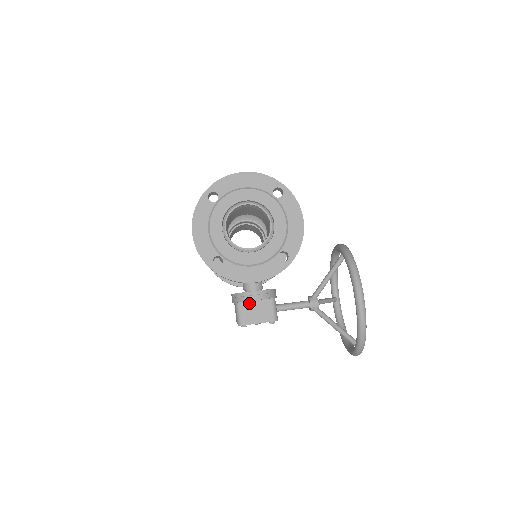
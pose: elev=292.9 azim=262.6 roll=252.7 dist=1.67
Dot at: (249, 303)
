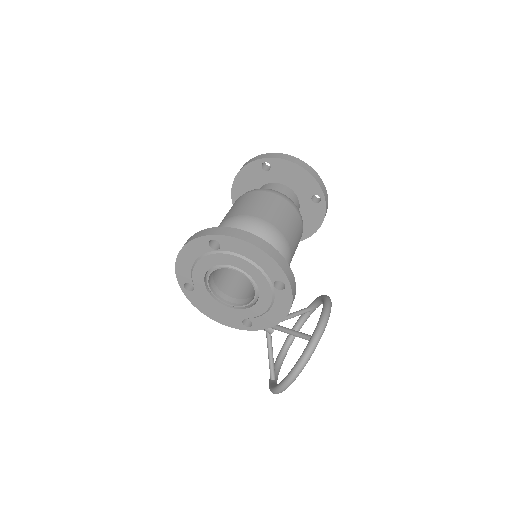
Dot at: occluded
